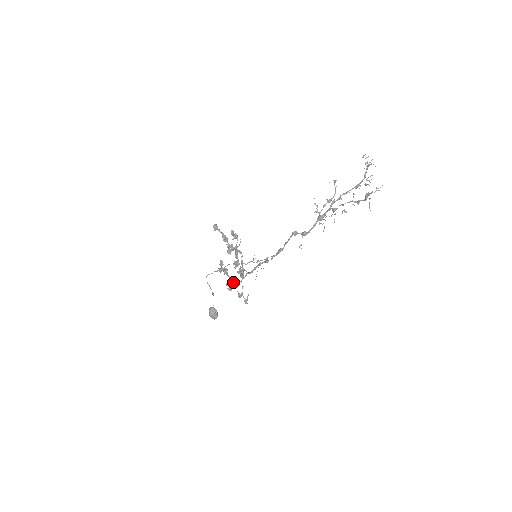
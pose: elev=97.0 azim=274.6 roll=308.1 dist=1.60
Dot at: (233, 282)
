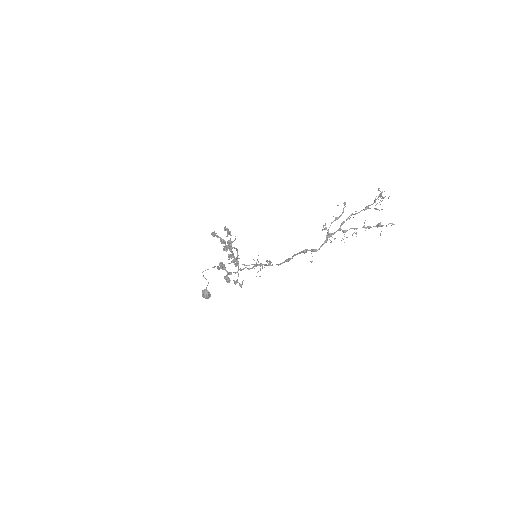
Dot at: occluded
